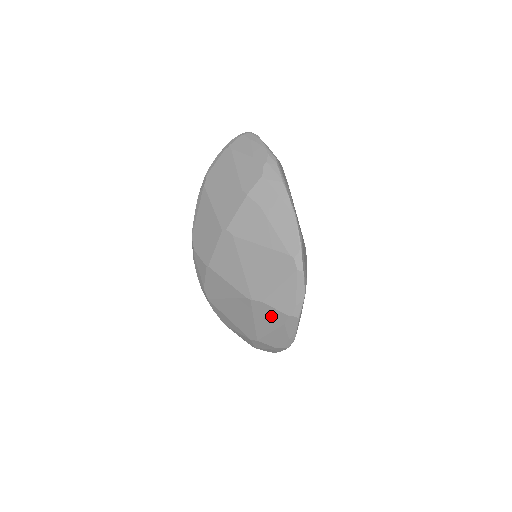
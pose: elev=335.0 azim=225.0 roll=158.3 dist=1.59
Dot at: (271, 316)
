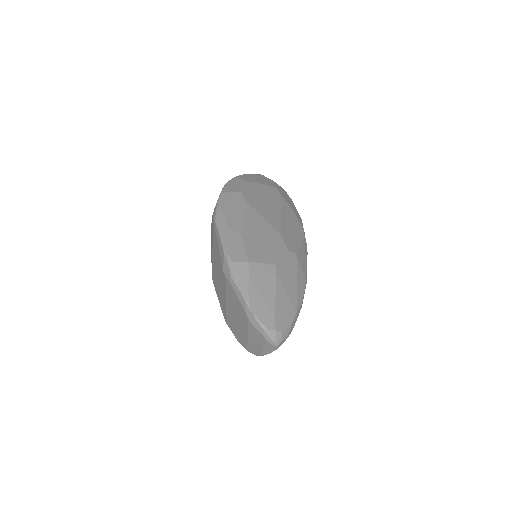
Dot at: occluded
